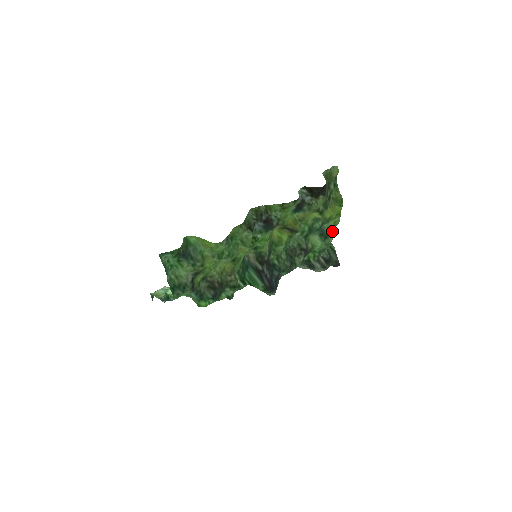
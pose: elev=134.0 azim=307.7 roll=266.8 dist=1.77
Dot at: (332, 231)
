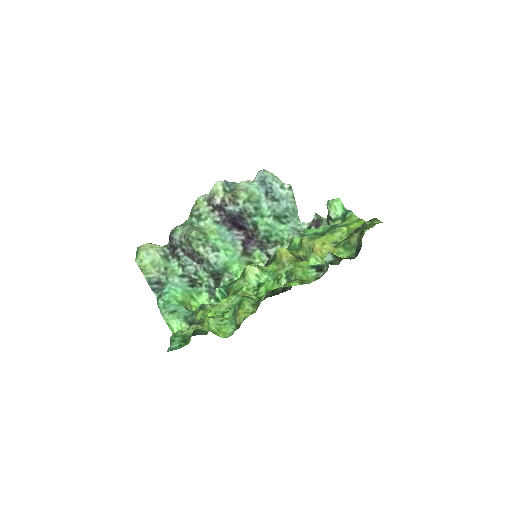
Dot at: (345, 217)
